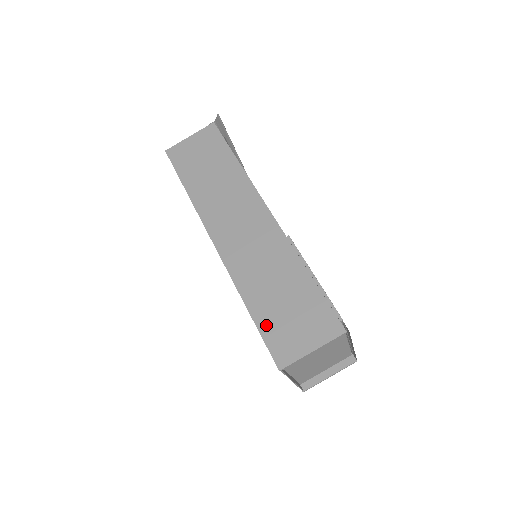
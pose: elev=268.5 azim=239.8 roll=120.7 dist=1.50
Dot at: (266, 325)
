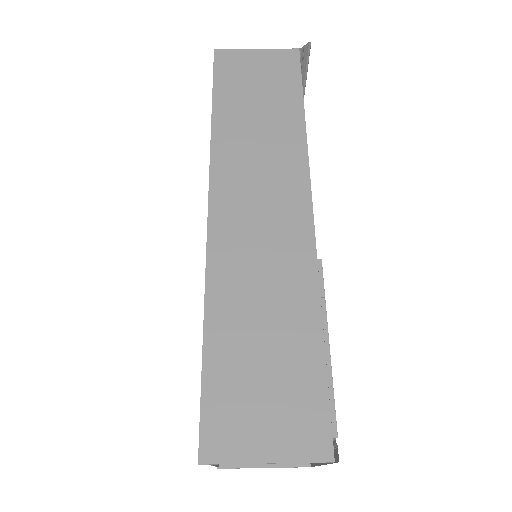
Dot at: (217, 377)
